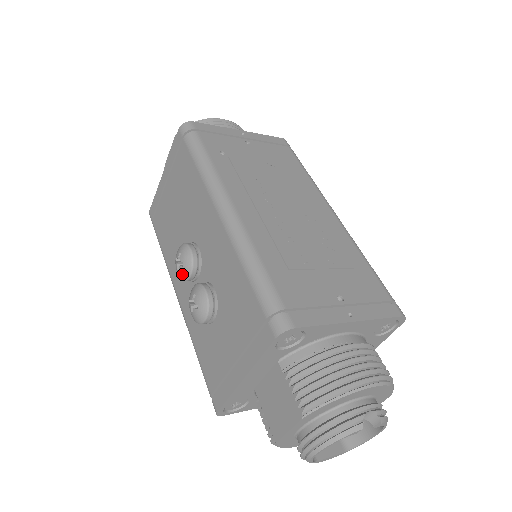
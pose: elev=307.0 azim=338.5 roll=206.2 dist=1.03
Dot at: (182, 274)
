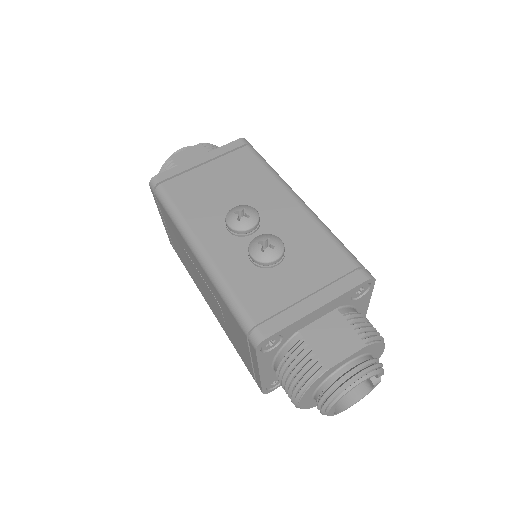
Dot at: (243, 224)
